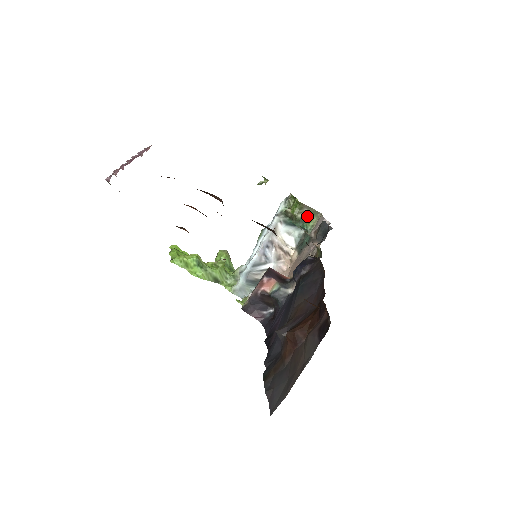
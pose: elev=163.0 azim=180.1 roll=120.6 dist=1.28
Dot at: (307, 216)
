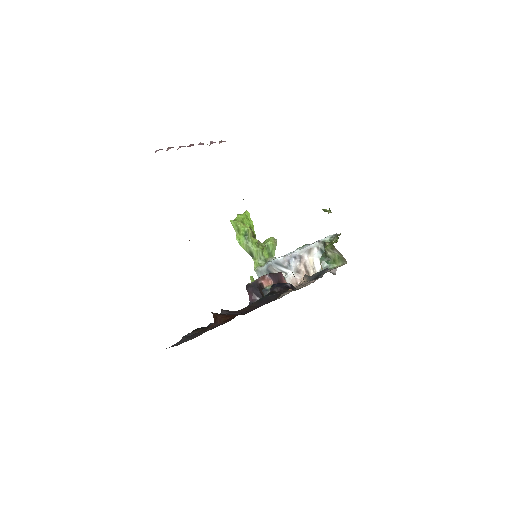
Dot at: (335, 257)
